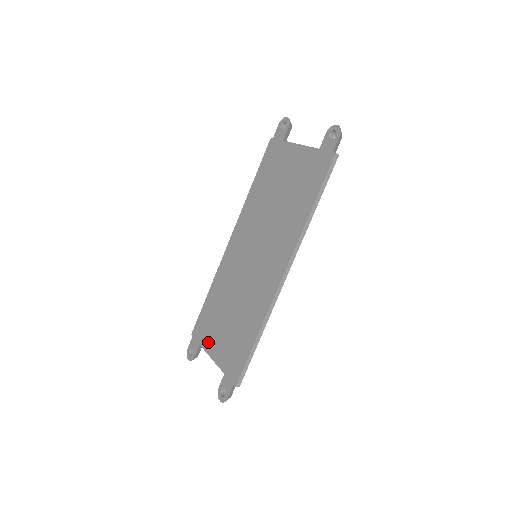
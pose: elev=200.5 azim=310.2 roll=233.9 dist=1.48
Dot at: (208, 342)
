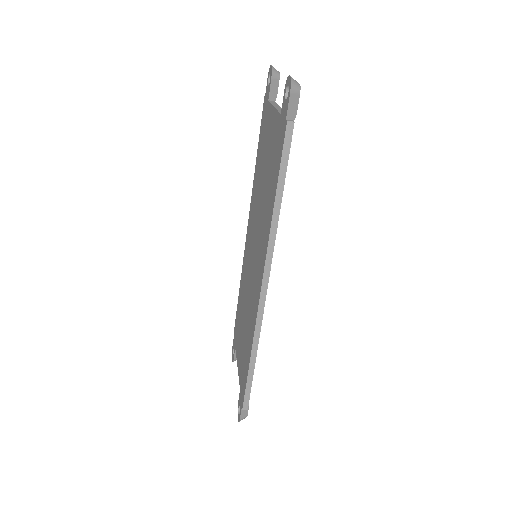
Dot at: (237, 347)
